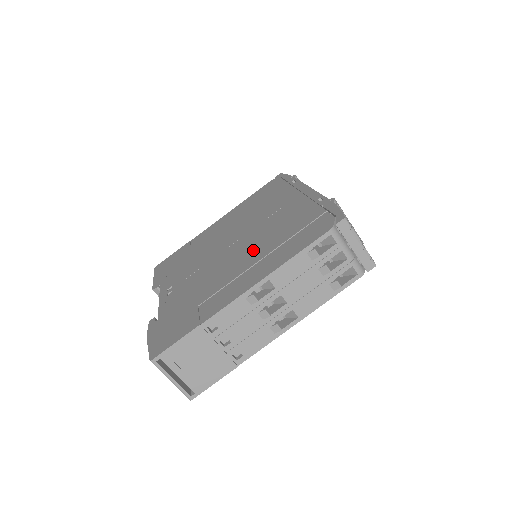
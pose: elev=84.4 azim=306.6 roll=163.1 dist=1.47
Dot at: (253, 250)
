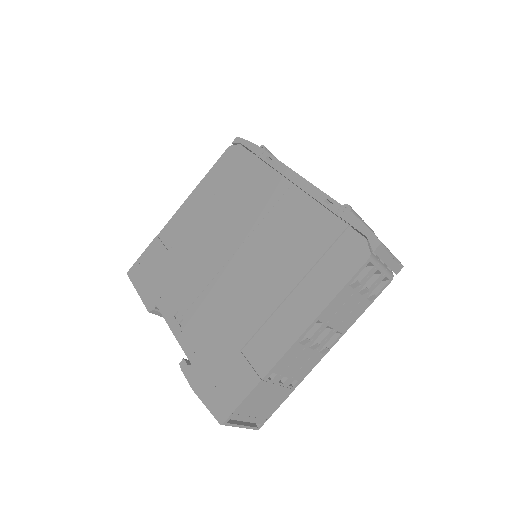
Dot at: (272, 272)
